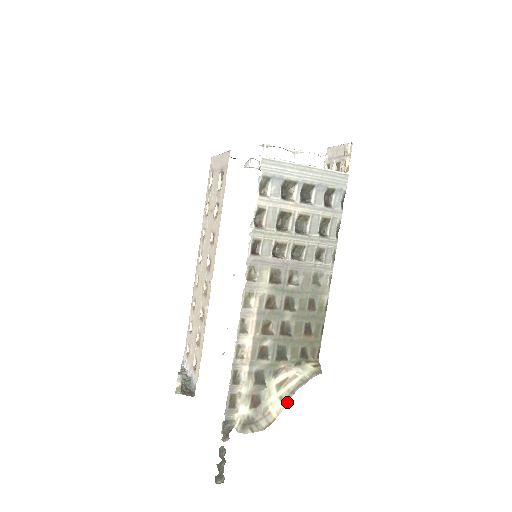
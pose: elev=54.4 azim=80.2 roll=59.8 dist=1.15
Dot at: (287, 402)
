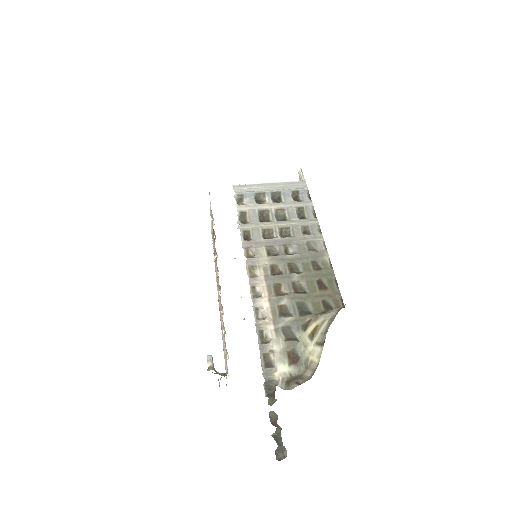
Dot at: (324, 342)
